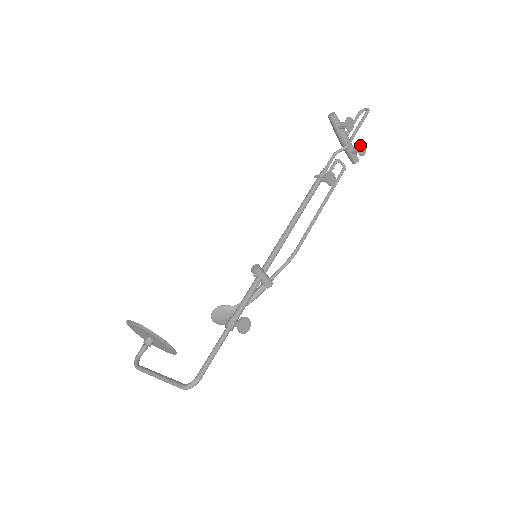
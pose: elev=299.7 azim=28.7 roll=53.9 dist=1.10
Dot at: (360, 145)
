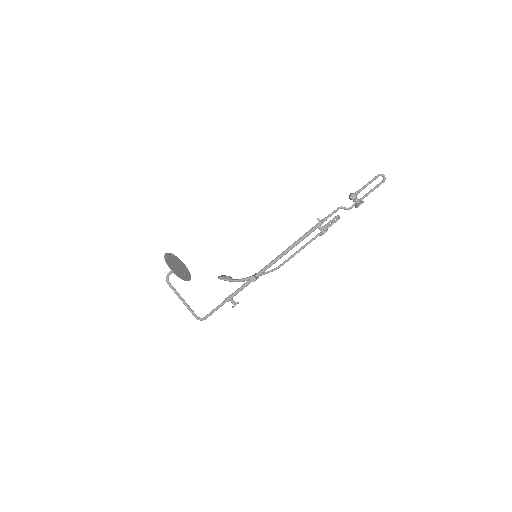
Dot at: occluded
